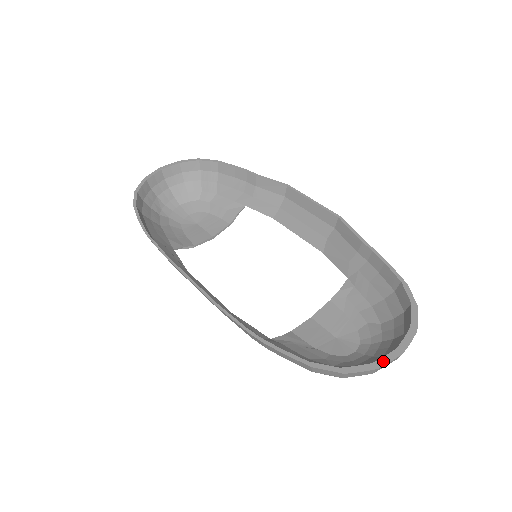
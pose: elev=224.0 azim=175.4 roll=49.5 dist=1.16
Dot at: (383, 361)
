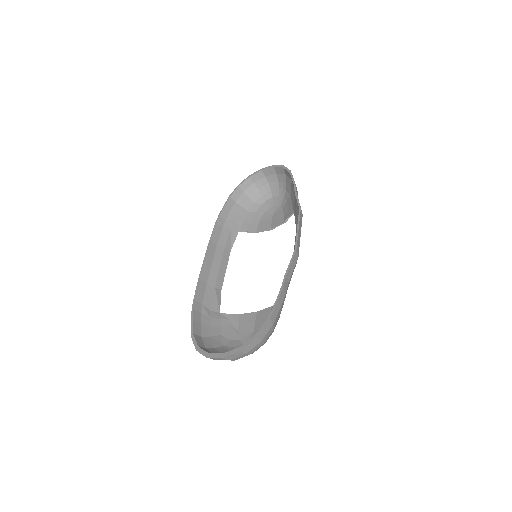
Dot at: (212, 355)
